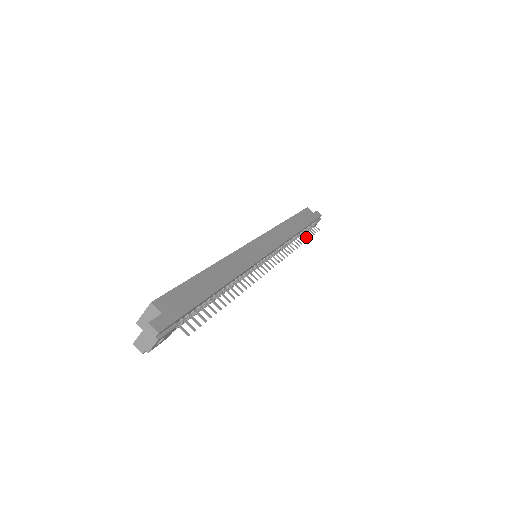
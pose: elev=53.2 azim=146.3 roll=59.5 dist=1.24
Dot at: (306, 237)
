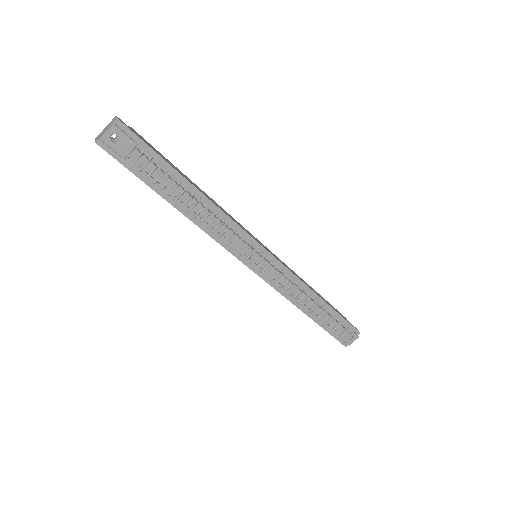
Dot at: (327, 313)
